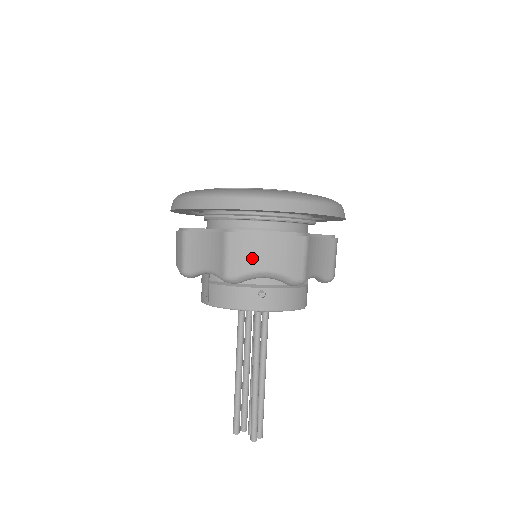
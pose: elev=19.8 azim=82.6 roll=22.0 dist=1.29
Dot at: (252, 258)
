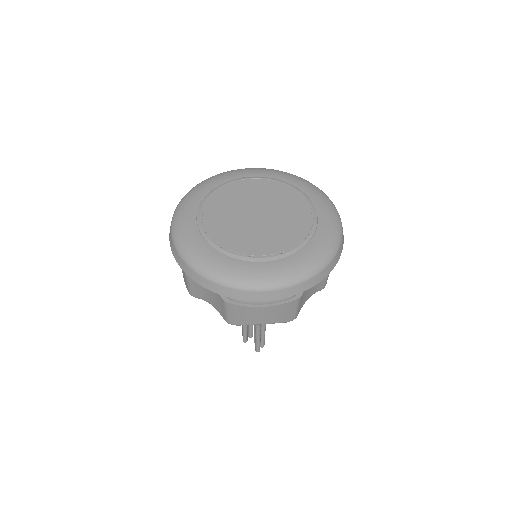
Dot at: (250, 318)
